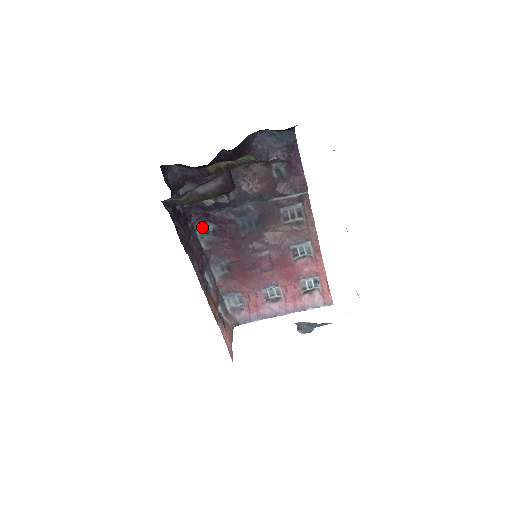
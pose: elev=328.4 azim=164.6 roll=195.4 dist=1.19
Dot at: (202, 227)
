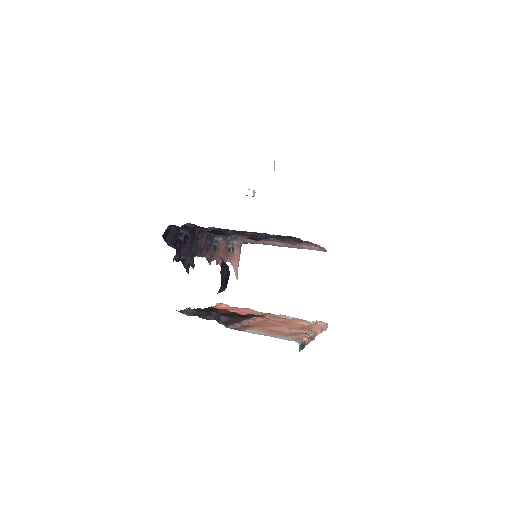
Dot at: (209, 229)
